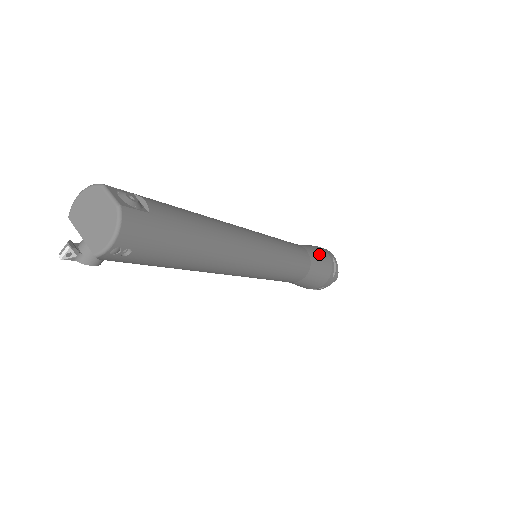
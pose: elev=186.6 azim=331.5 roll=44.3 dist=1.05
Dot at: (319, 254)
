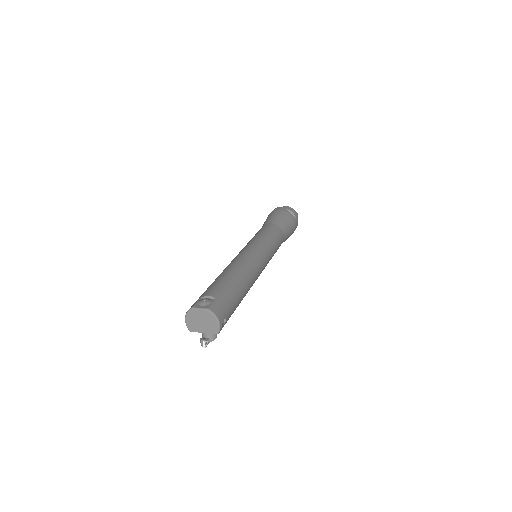
Dot at: (278, 217)
